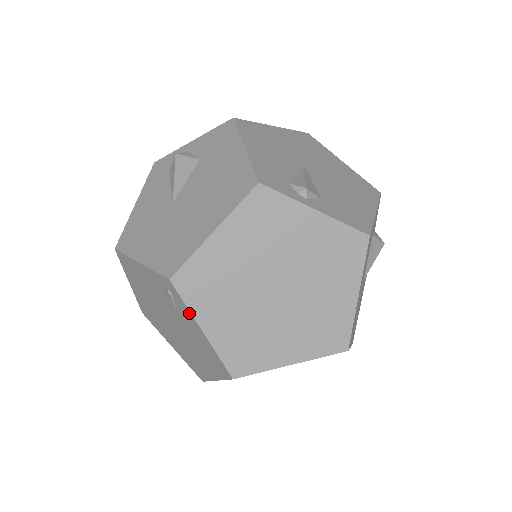
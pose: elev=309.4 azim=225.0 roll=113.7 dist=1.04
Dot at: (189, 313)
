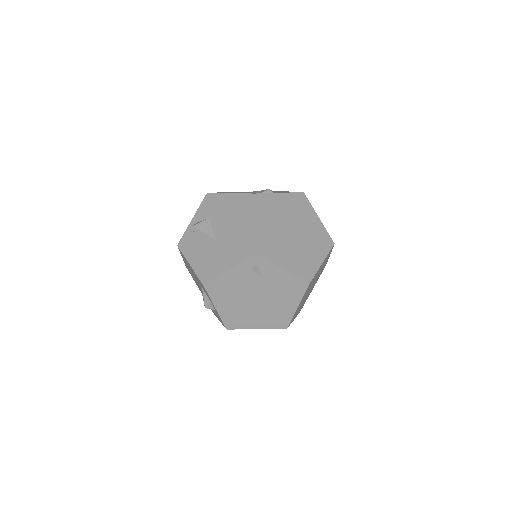
Dot at: (272, 266)
